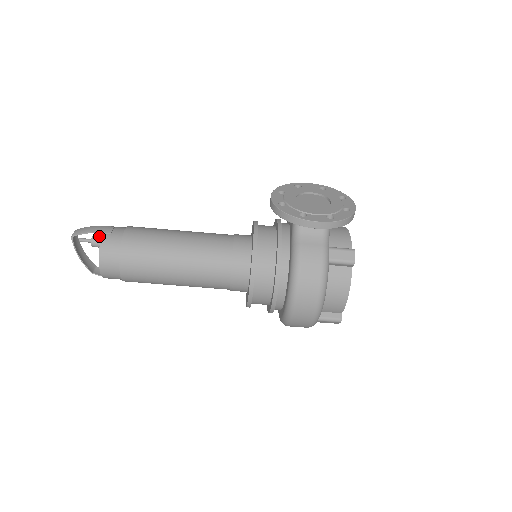
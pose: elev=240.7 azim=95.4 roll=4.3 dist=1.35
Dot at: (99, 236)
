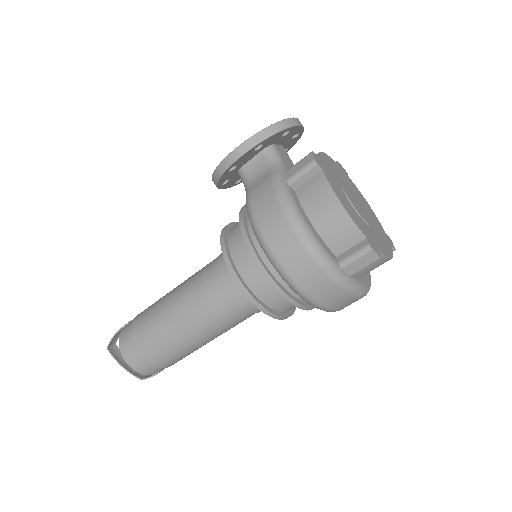
Dot at: occluded
